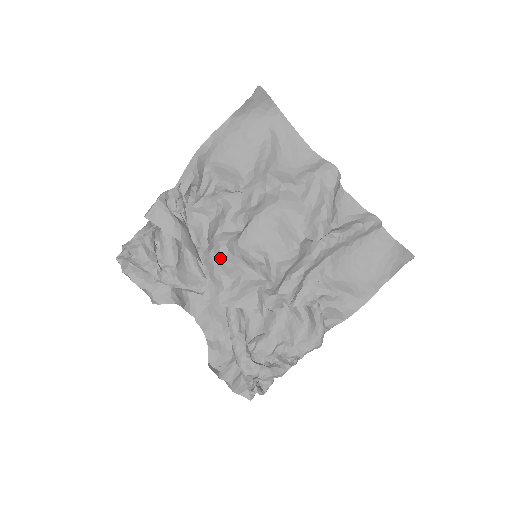
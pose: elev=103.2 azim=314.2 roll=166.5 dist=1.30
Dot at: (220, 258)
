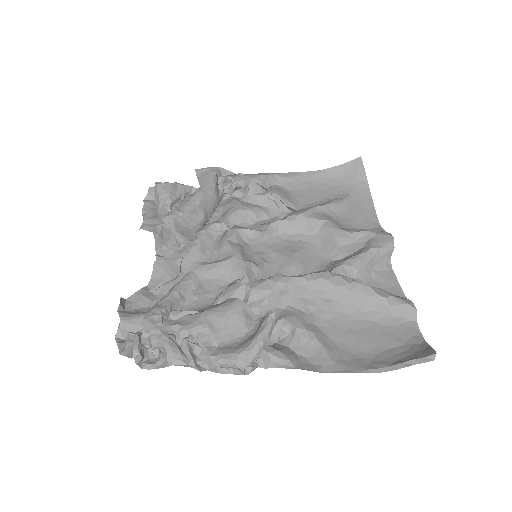
Dot at: (224, 236)
